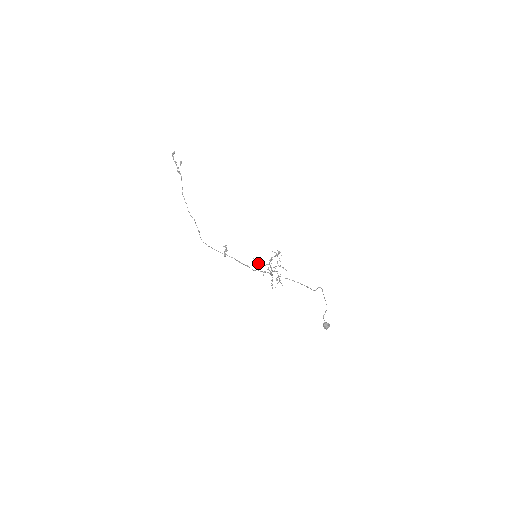
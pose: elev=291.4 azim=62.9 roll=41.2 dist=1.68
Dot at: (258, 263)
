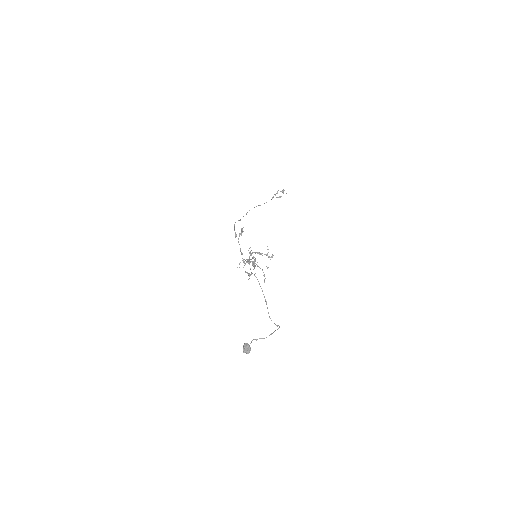
Dot at: (250, 252)
